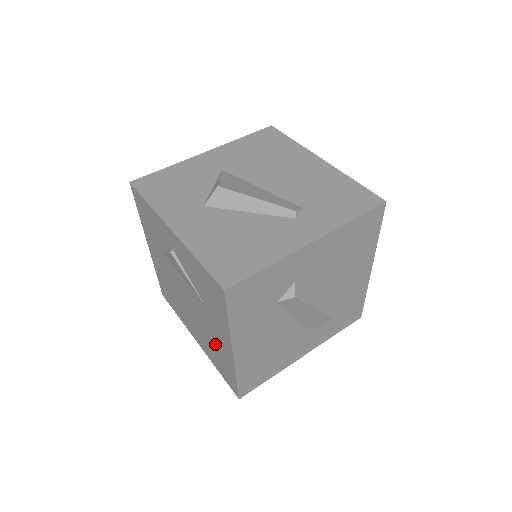
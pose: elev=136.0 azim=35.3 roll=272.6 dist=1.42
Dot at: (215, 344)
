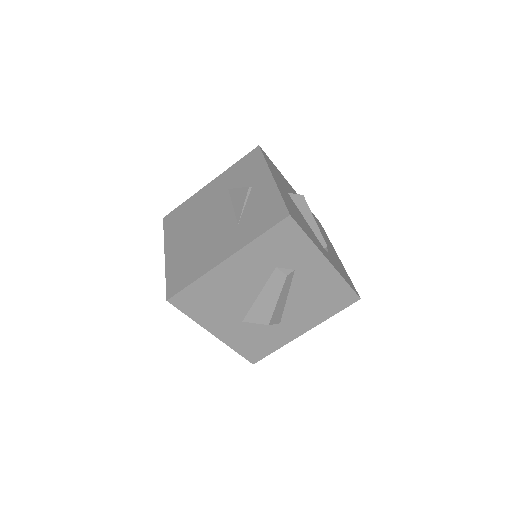
Dot at: (203, 254)
